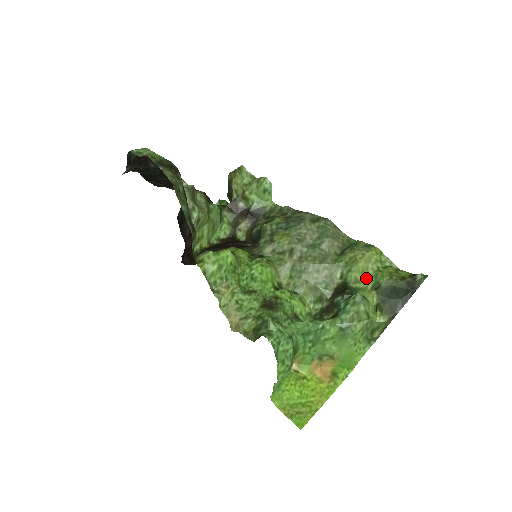
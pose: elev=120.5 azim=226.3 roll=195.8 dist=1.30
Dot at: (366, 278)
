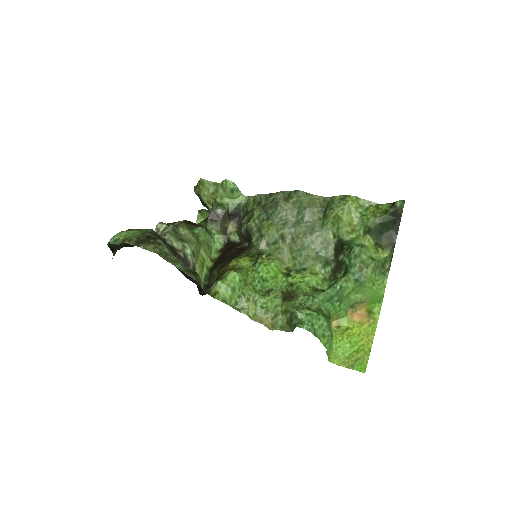
Dot at: (355, 227)
